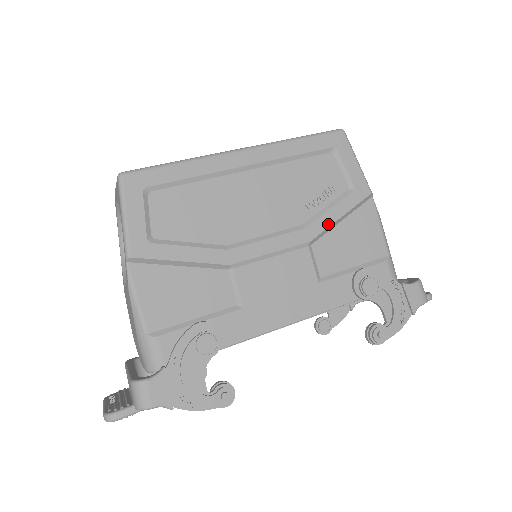
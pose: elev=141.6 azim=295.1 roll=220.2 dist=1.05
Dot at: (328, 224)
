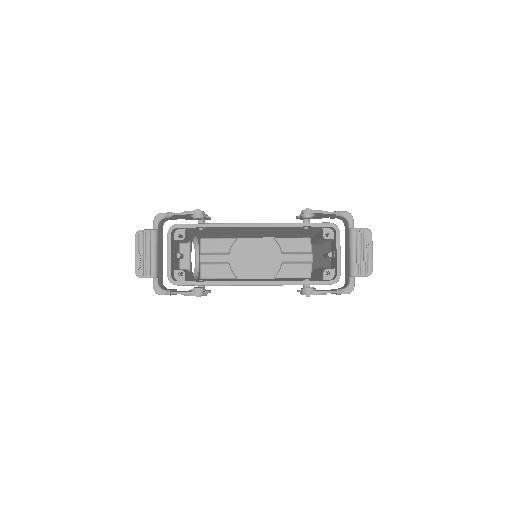
Dot at: occluded
